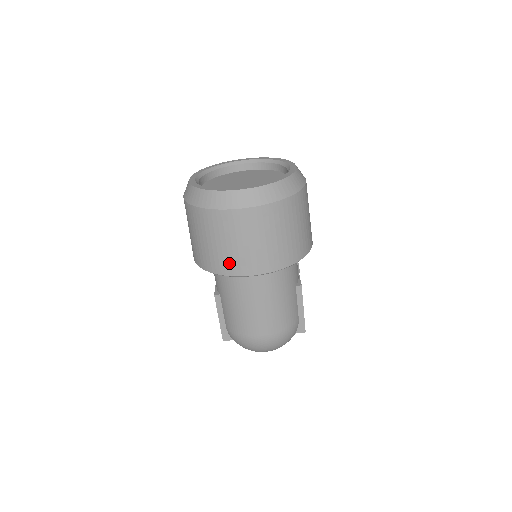
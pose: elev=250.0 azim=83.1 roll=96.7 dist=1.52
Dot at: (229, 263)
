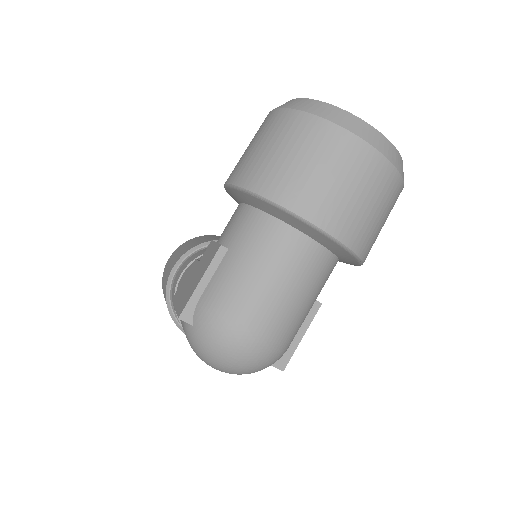
Dot at: (307, 197)
